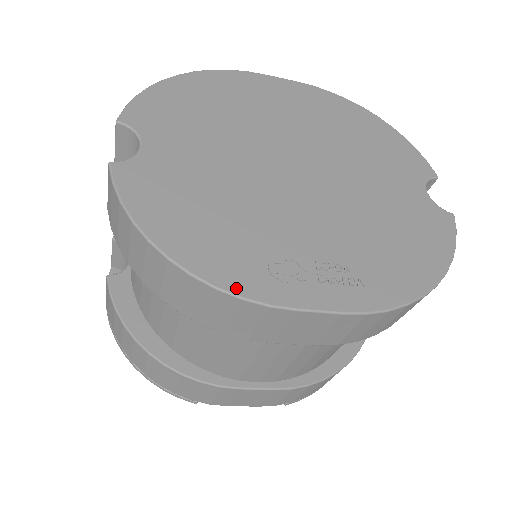
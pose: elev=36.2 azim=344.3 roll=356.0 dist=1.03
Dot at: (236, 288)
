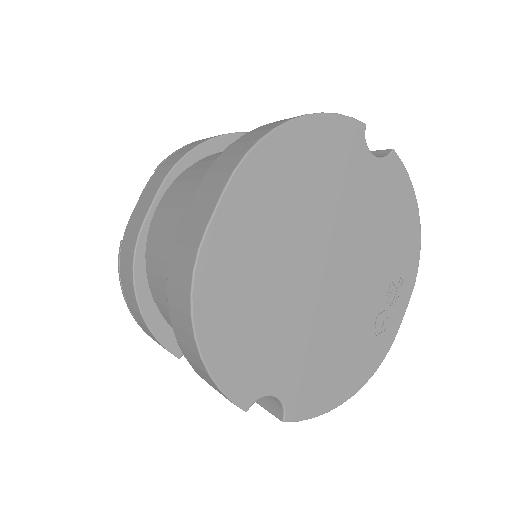
Dot at: (379, 361)
